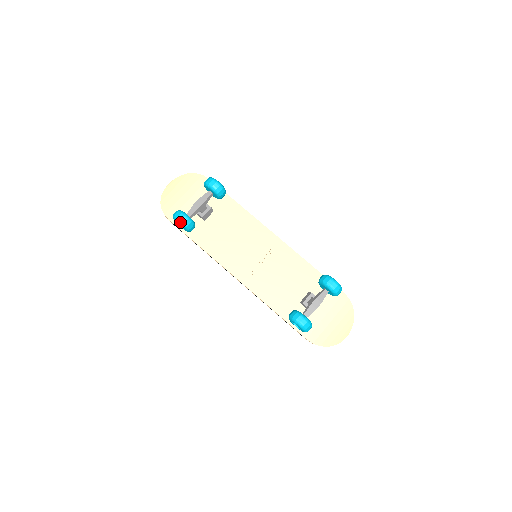
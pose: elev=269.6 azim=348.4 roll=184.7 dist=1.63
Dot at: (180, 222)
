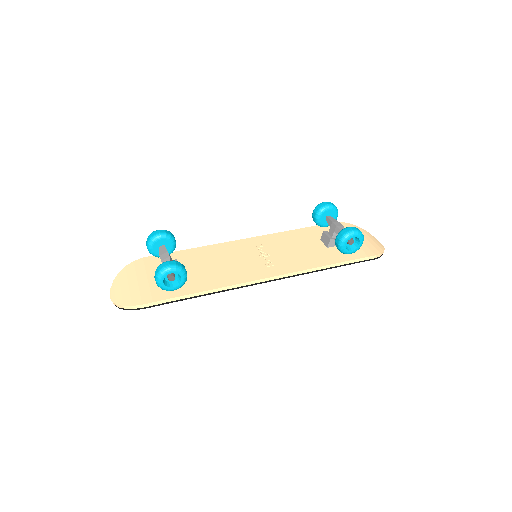
Dot at: (171, 268)
